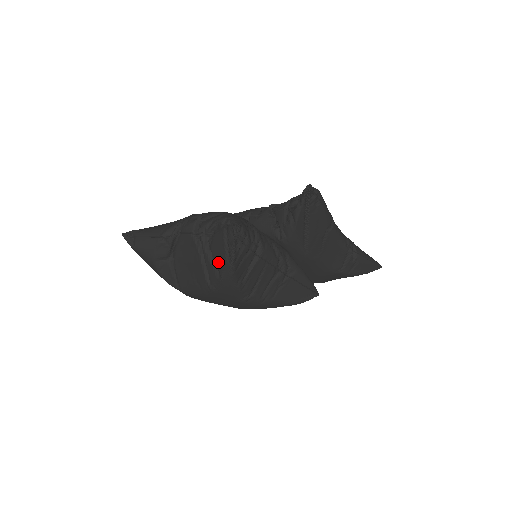
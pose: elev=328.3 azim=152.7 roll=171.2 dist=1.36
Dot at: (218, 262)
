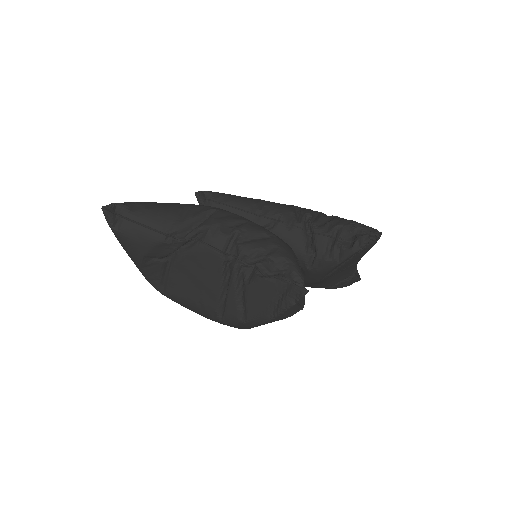
Dot at: (251, 306)
